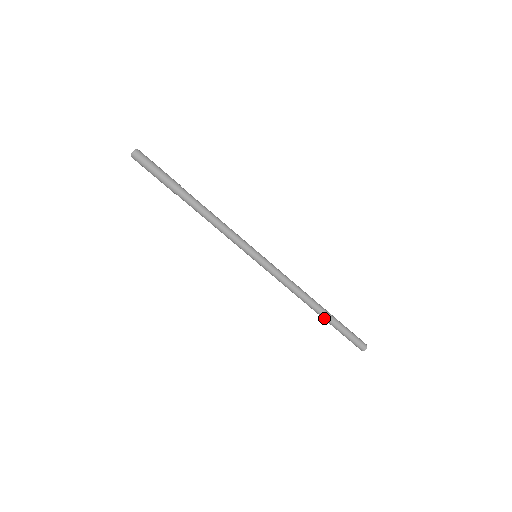
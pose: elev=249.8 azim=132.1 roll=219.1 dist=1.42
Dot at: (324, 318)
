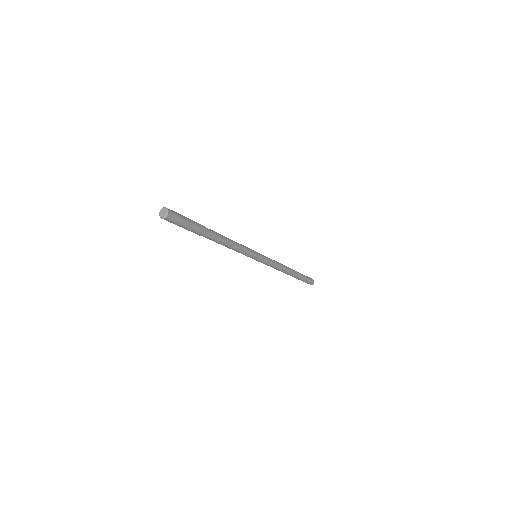
Dot at: (292, 276)
